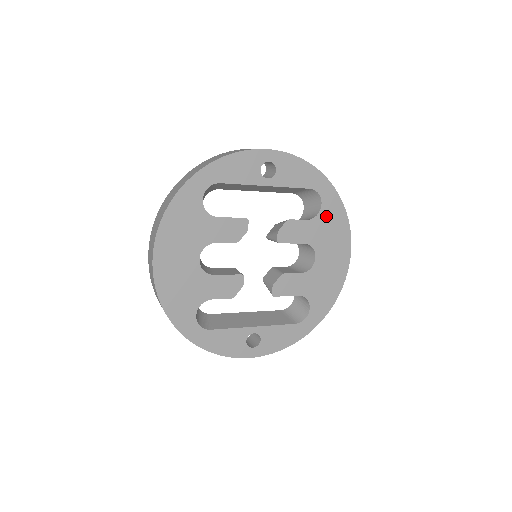
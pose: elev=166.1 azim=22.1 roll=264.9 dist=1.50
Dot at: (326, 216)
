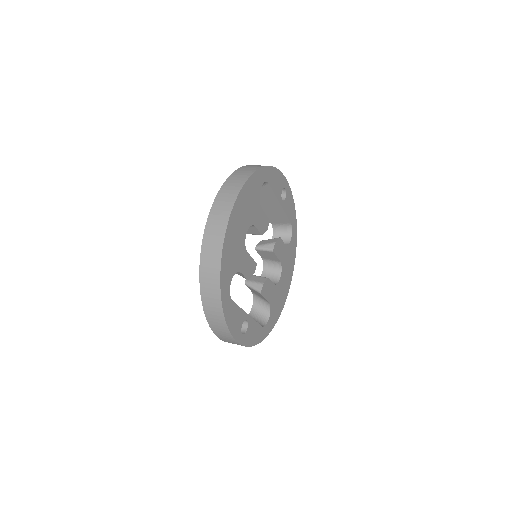
Dot at: (290, 249)
